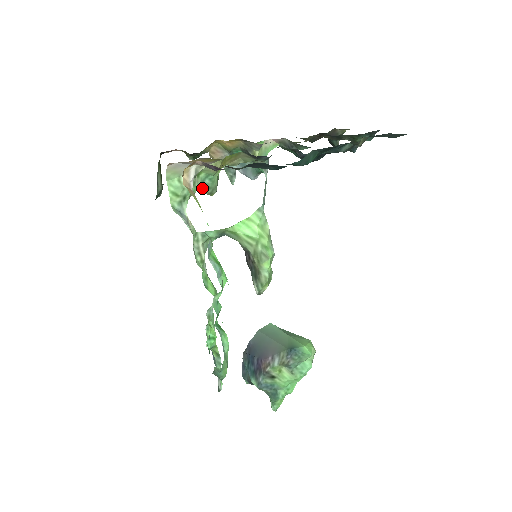
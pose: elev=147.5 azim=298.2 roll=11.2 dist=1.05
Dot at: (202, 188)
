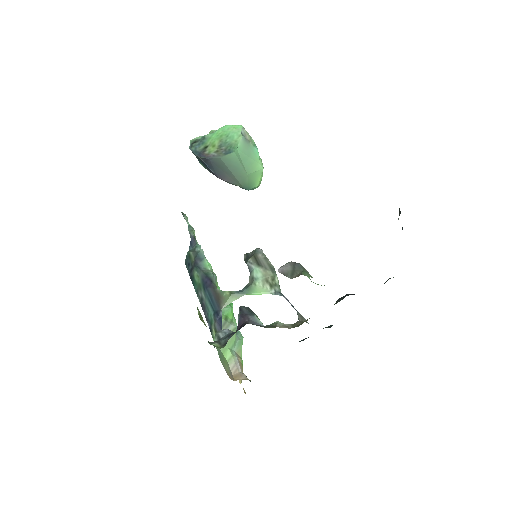
Dot at: occluded
